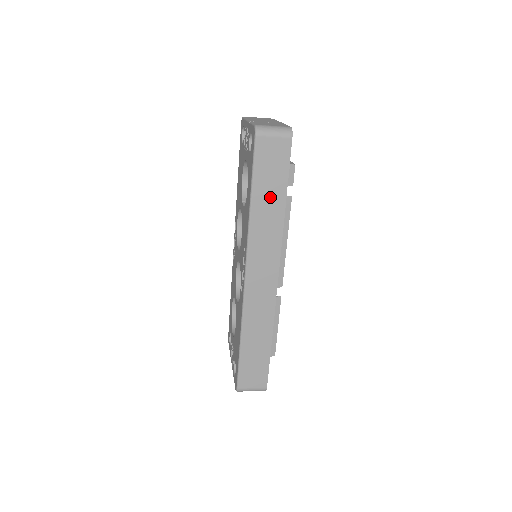
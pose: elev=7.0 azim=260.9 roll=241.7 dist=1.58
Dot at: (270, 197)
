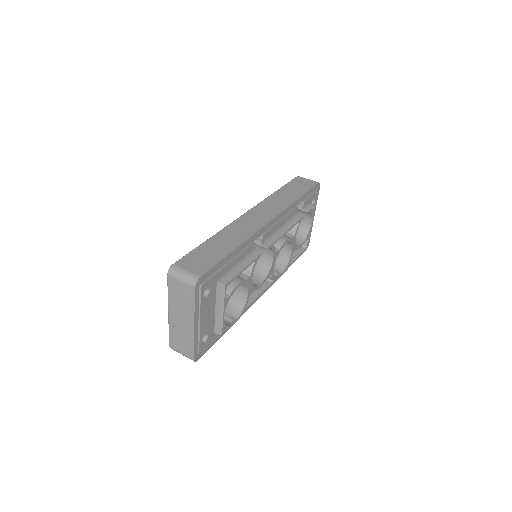
Dot at: occluded
